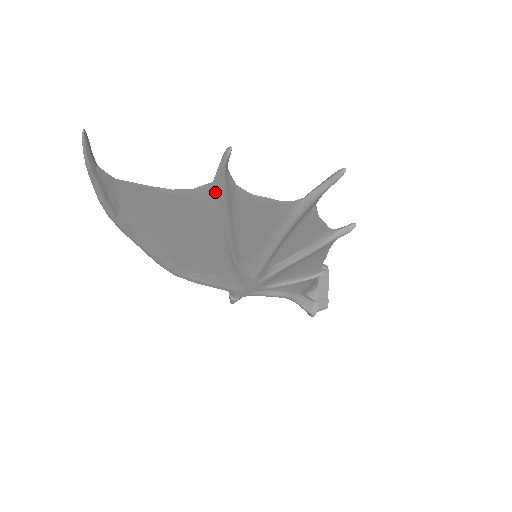
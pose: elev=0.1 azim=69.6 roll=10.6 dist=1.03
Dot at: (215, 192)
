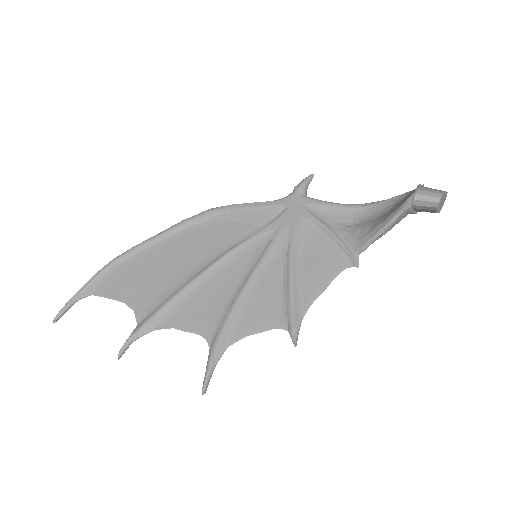
Dot at: (147, 317)
